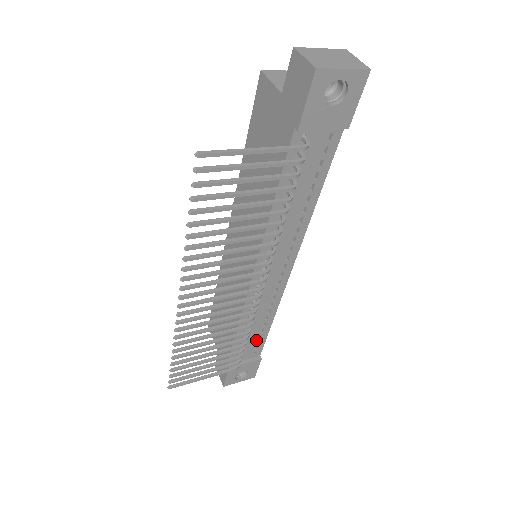
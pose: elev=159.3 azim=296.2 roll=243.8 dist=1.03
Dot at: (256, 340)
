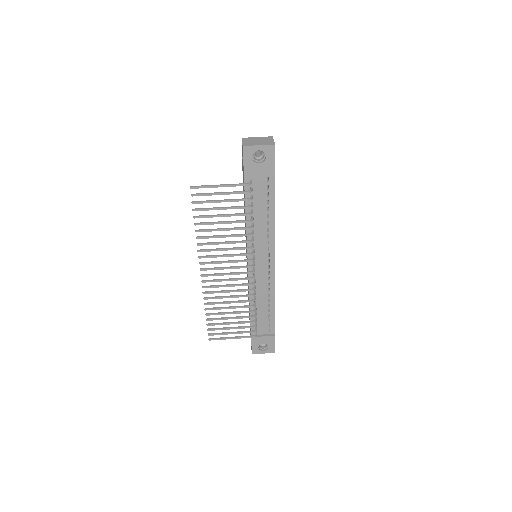
Dot at: (267, 318)
